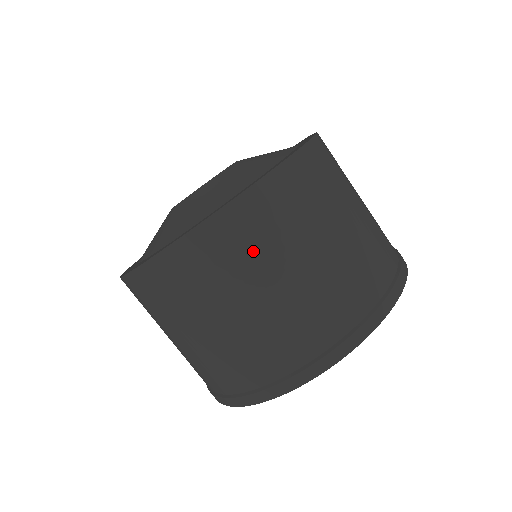
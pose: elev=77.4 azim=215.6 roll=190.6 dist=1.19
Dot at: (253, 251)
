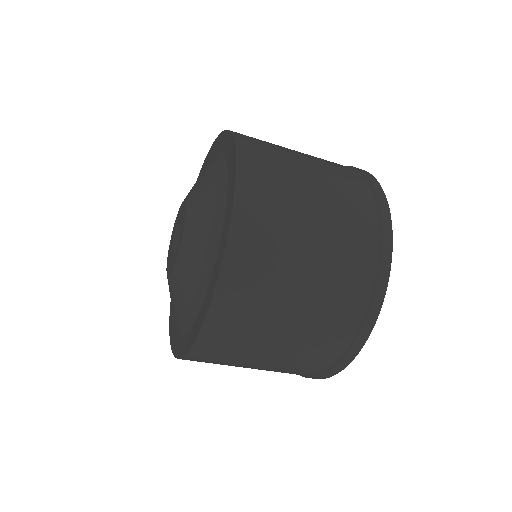
Dot at: (257, 309)
